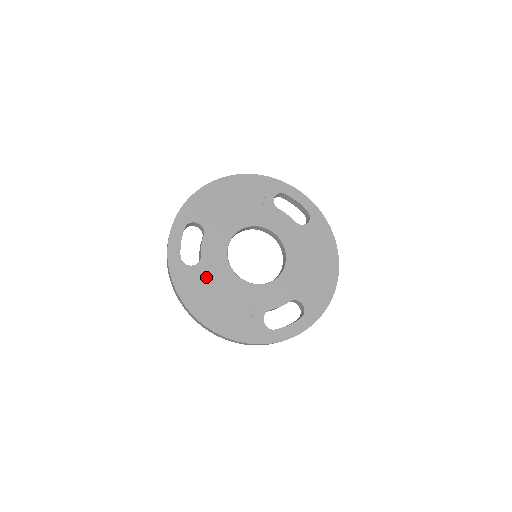
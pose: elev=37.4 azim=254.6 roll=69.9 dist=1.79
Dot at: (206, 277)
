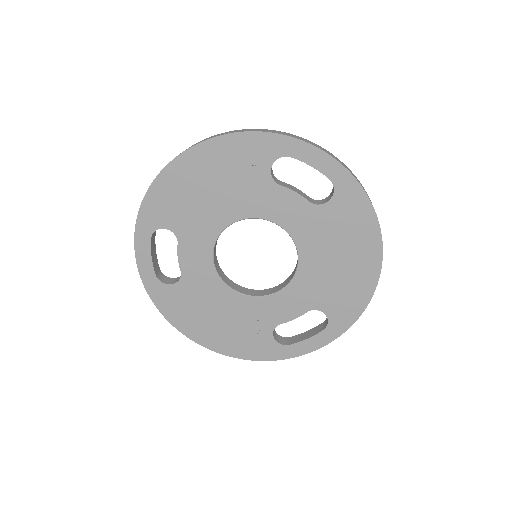
Dot at: (193, 295)
